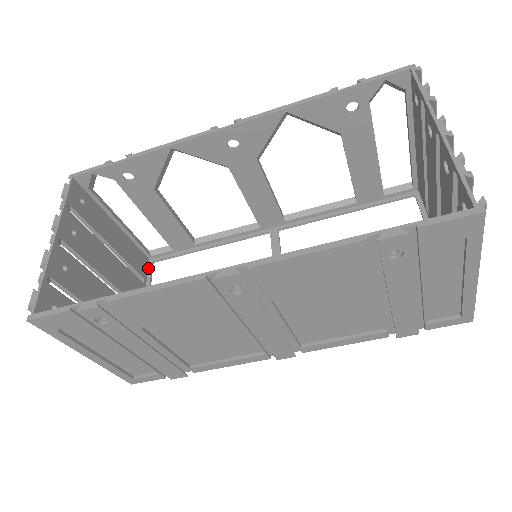
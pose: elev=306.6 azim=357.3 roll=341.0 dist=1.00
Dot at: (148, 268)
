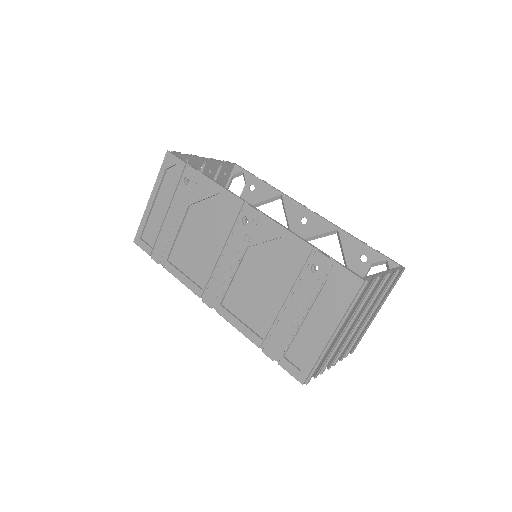
Dot at: occluded
